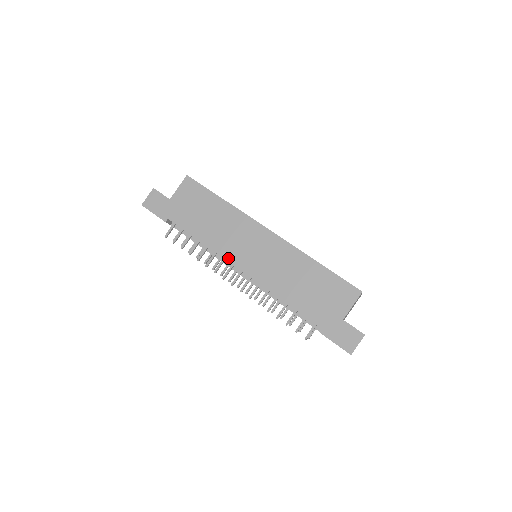
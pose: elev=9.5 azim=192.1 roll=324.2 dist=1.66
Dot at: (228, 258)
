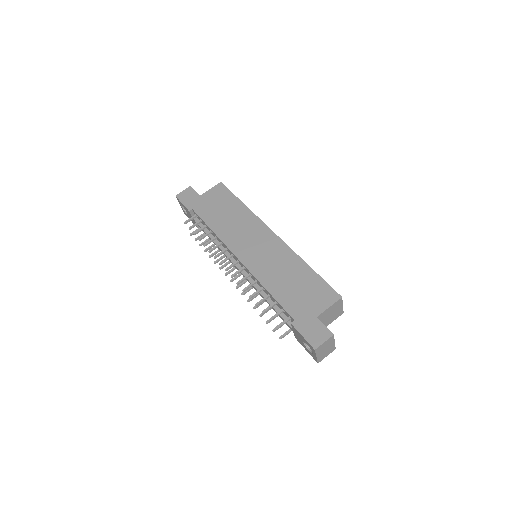
Dot at: (230, 247)
